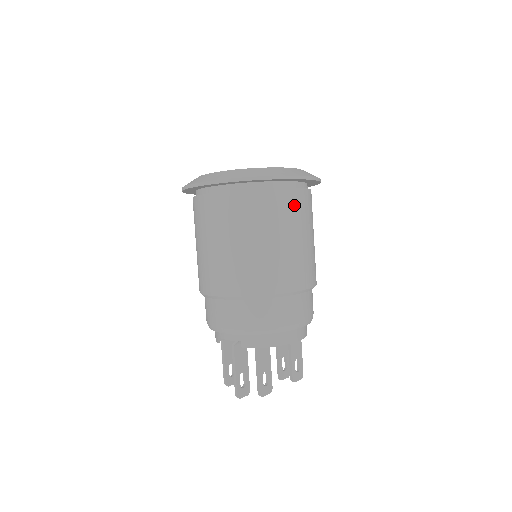
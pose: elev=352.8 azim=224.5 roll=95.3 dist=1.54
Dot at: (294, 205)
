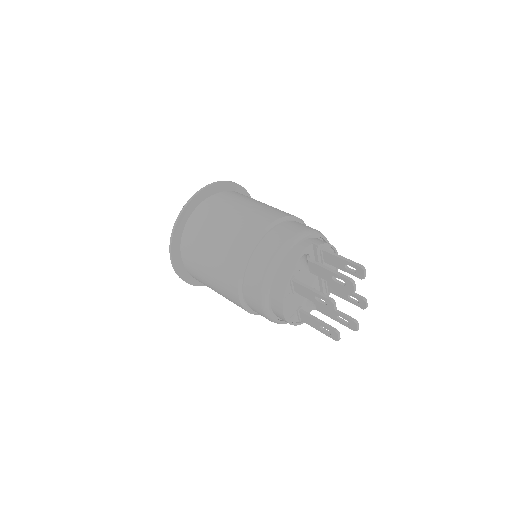
Dot at: occluded
